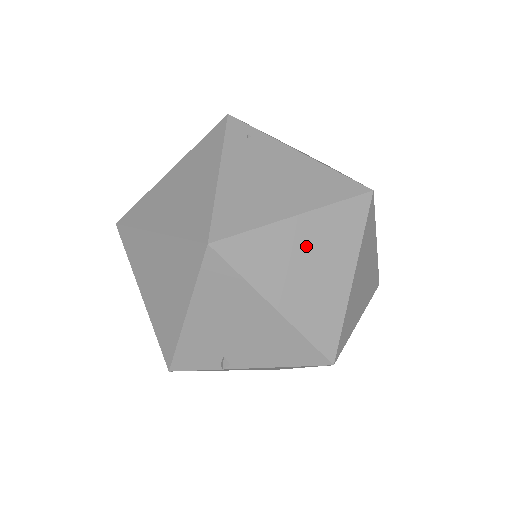
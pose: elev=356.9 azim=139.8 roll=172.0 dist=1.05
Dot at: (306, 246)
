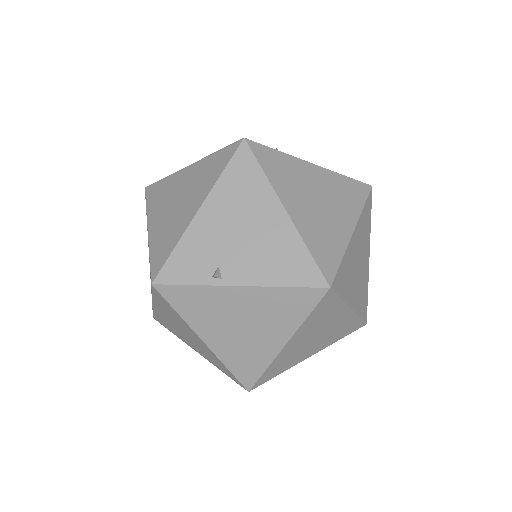
Dot at: (318, 186)
